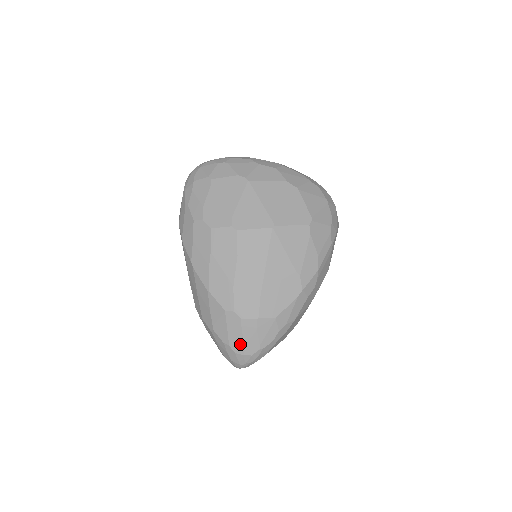
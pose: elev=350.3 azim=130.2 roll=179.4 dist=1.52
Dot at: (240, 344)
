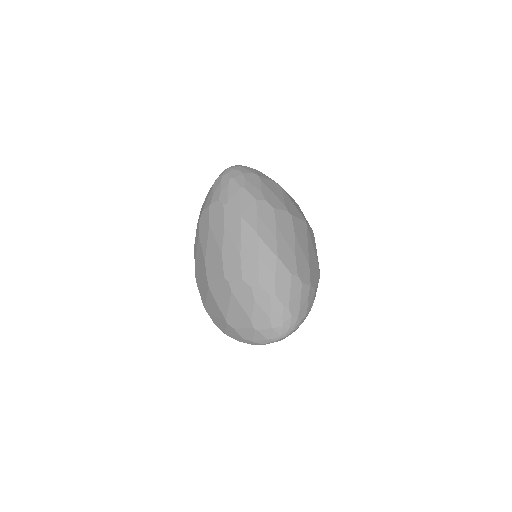
Dot at: (297, 307)
